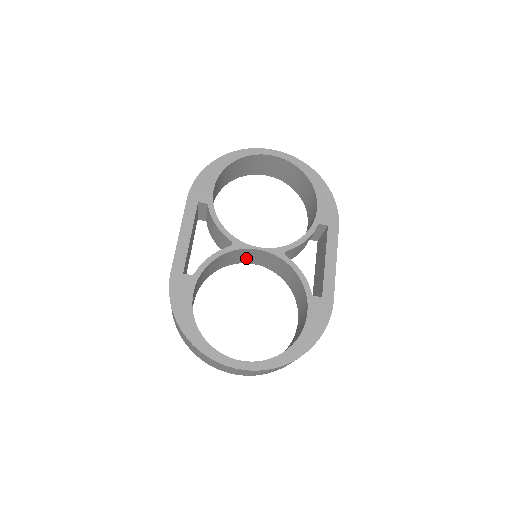
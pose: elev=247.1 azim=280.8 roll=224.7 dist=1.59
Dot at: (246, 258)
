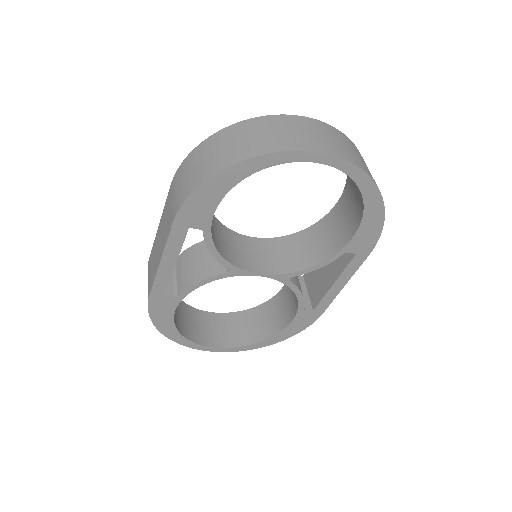
Dot at: occluded
